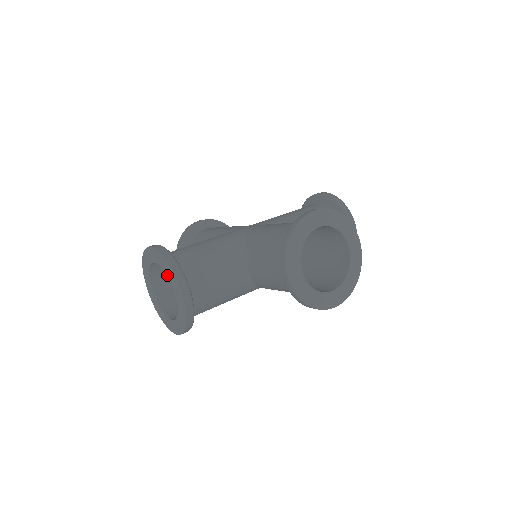
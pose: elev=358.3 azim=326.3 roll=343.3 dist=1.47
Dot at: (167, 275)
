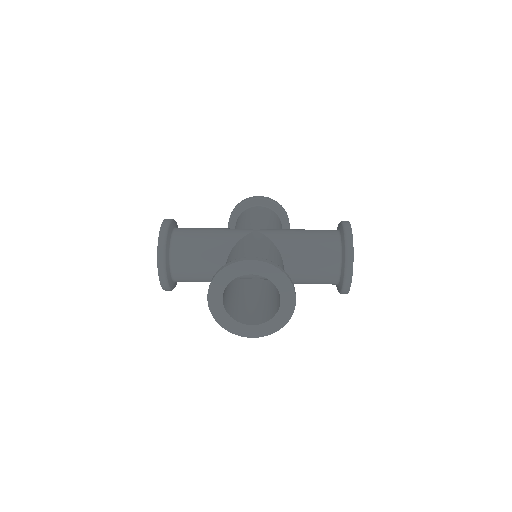
Dot at: (275, 285)
